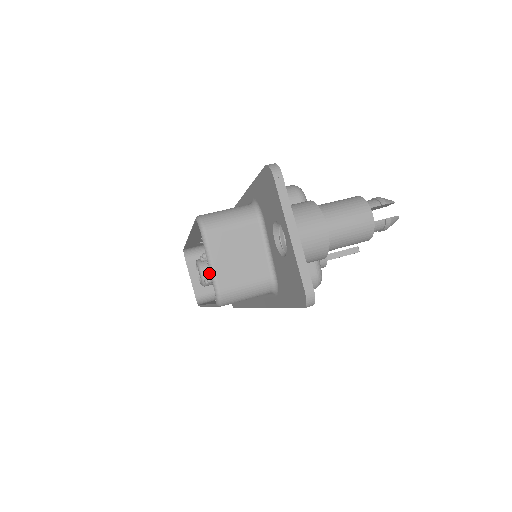
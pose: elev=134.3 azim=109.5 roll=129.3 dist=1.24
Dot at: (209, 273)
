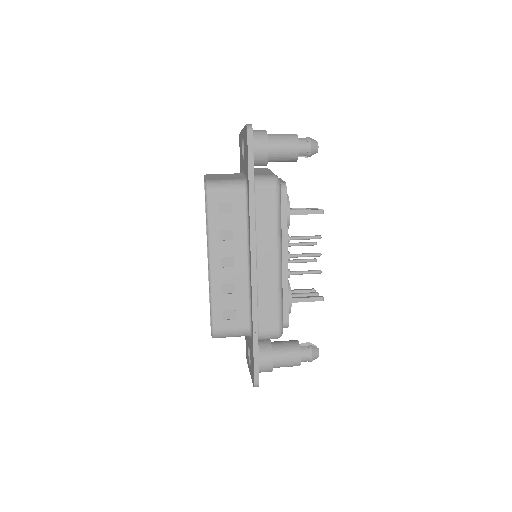
Dot at: occluded
